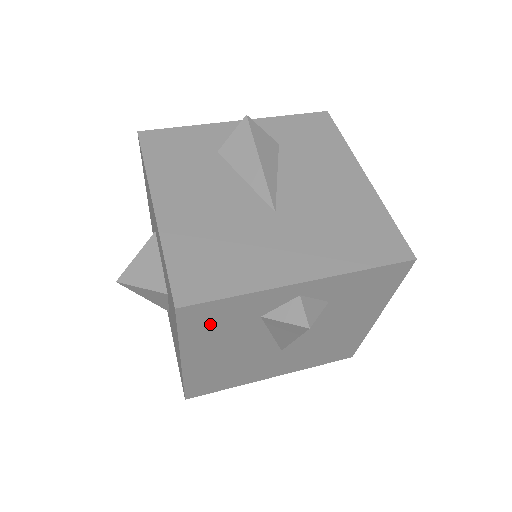
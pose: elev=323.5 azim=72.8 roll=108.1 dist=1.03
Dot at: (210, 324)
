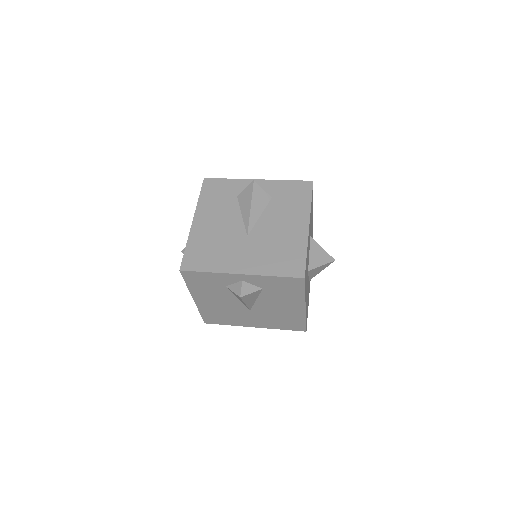
Dot at: (200, 283)
